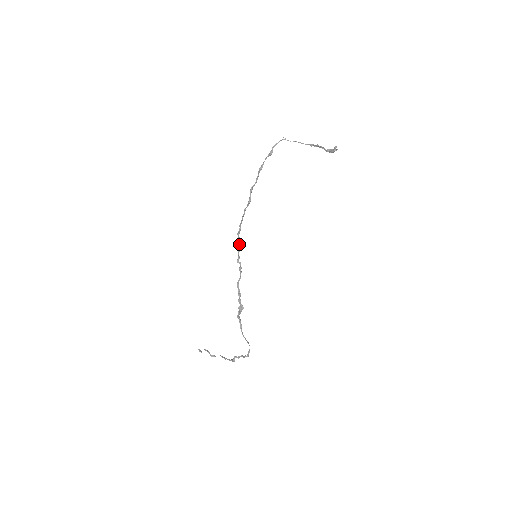
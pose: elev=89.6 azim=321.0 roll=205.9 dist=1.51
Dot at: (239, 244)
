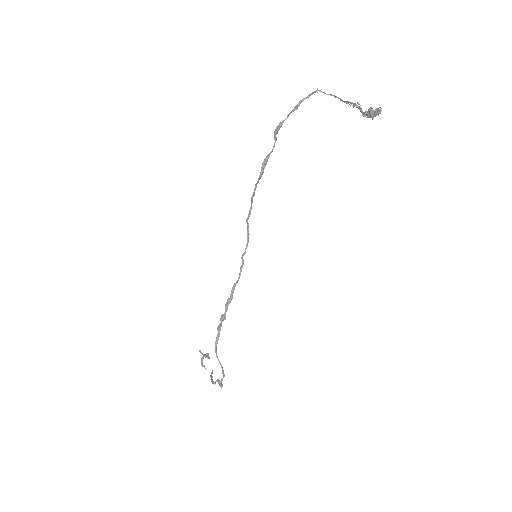
Dot at: (248, 234)
